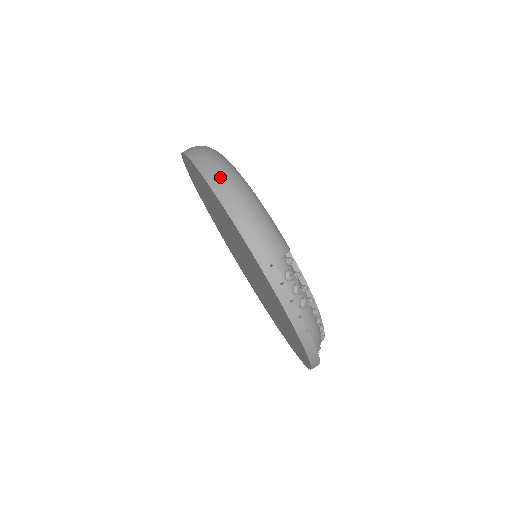
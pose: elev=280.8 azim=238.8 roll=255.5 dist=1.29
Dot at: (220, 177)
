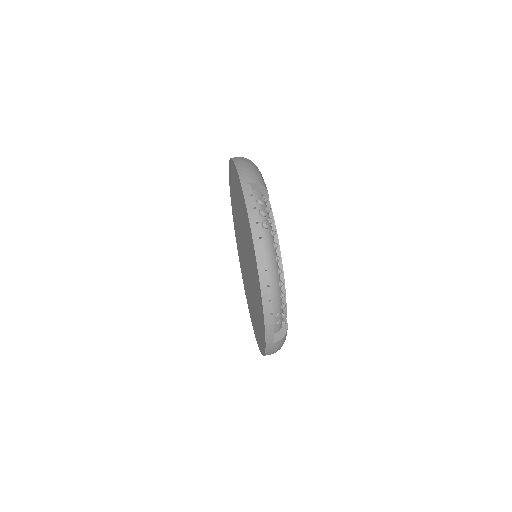
Dot at: occluded
